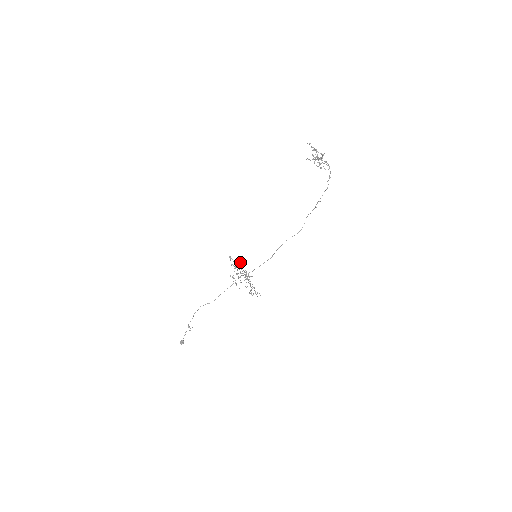
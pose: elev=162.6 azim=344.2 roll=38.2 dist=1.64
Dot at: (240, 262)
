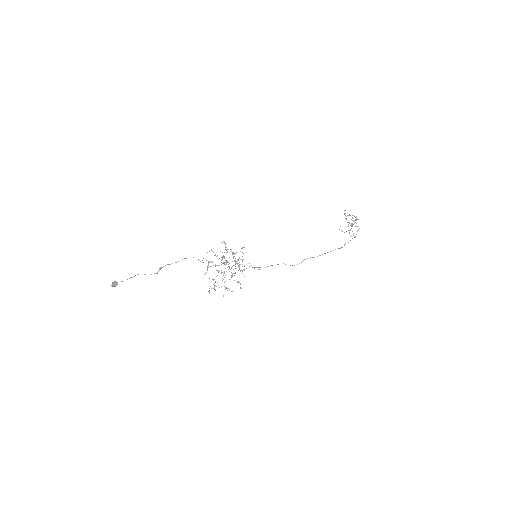
Dot at: occluded
